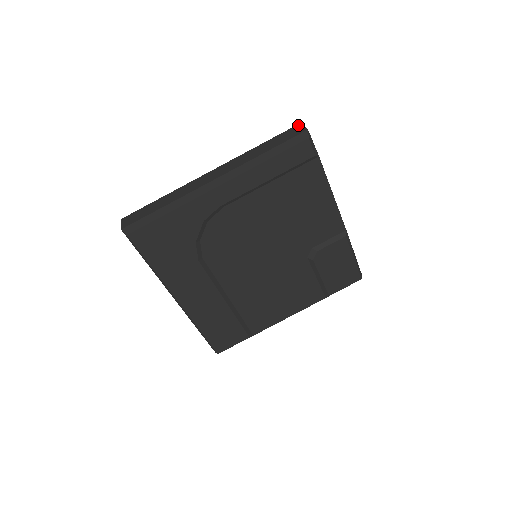
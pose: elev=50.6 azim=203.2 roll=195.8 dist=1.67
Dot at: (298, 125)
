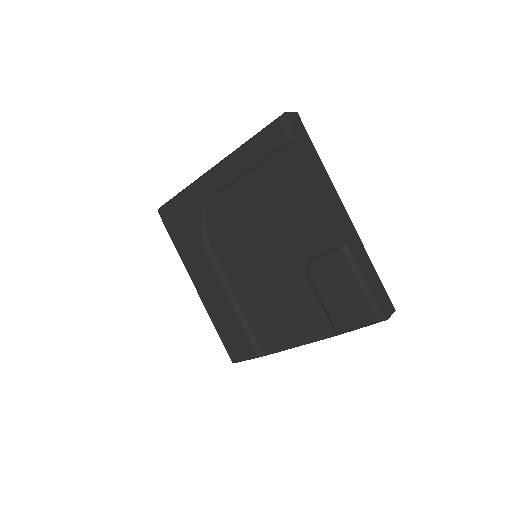
Dot at: occluded
